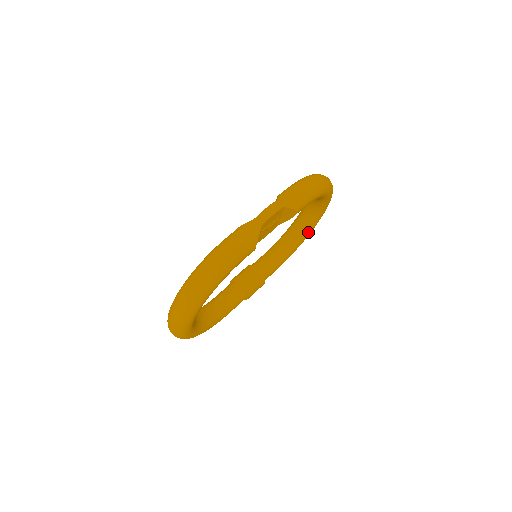
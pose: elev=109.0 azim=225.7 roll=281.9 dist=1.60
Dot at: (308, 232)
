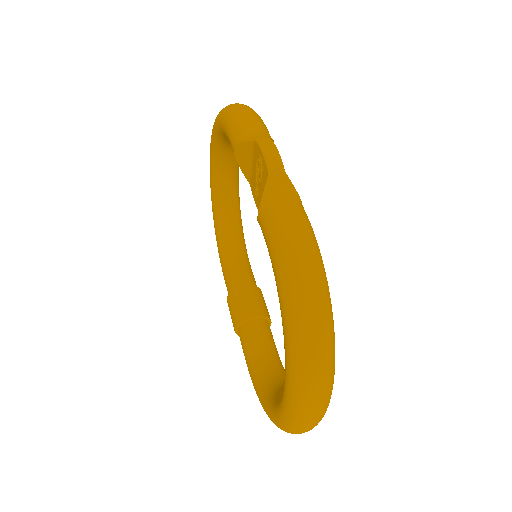
Dot at: (239, 206)
